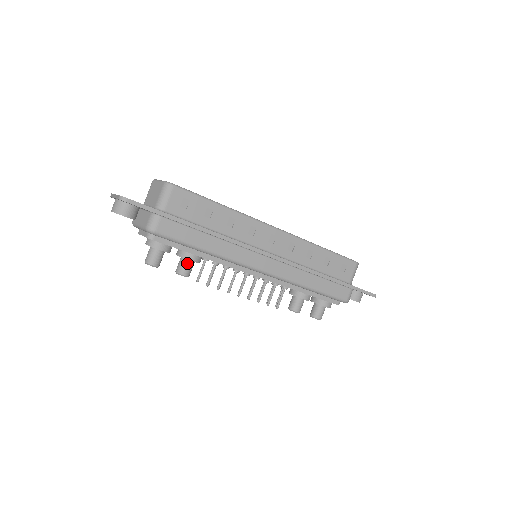
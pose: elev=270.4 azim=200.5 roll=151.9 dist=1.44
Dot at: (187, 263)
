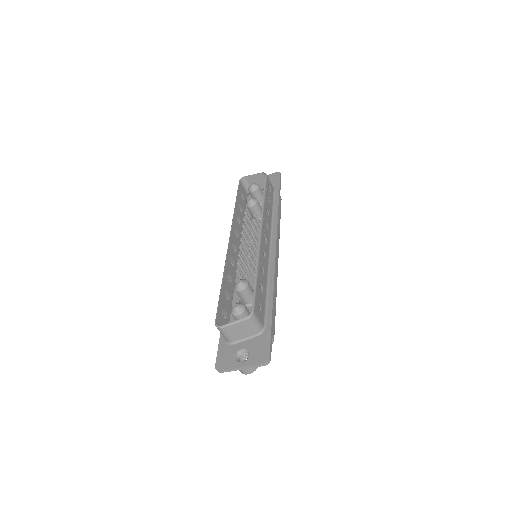
Dot at: occluded
